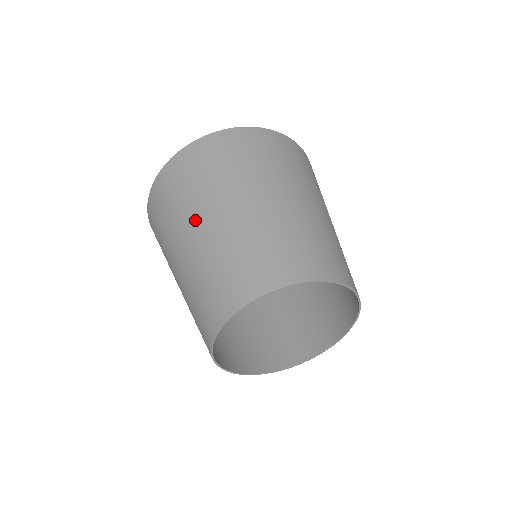
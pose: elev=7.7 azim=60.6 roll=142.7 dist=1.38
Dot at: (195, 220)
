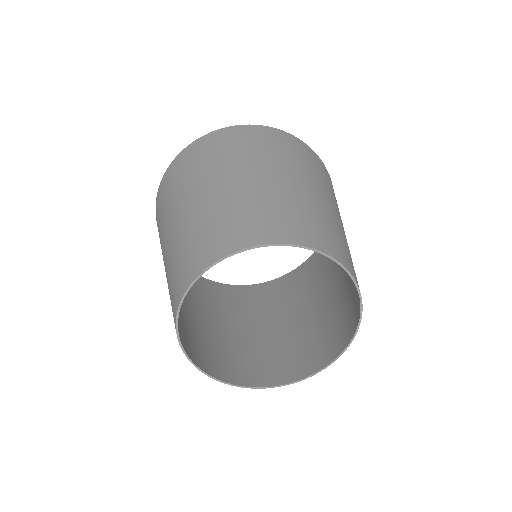
Dot at: (187, 196)
